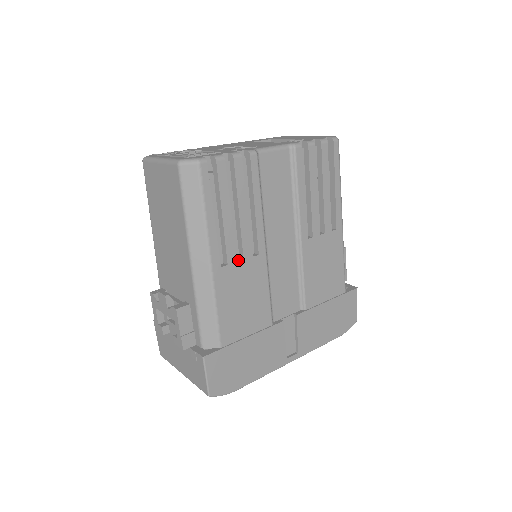
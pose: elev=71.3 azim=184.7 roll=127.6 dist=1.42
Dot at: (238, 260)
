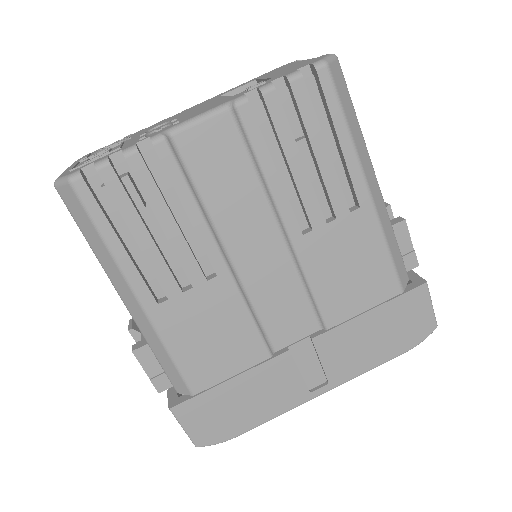
Dot at: (186, 289)
